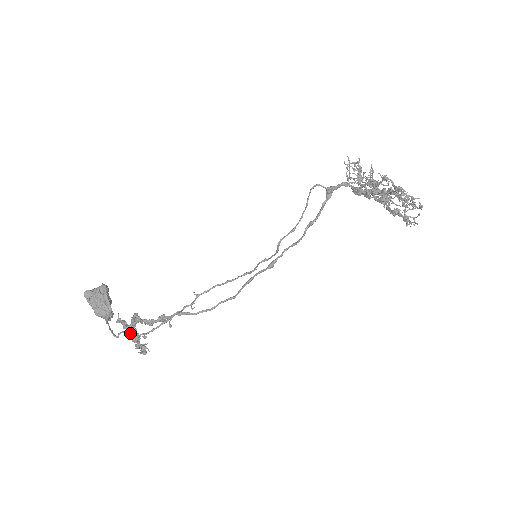
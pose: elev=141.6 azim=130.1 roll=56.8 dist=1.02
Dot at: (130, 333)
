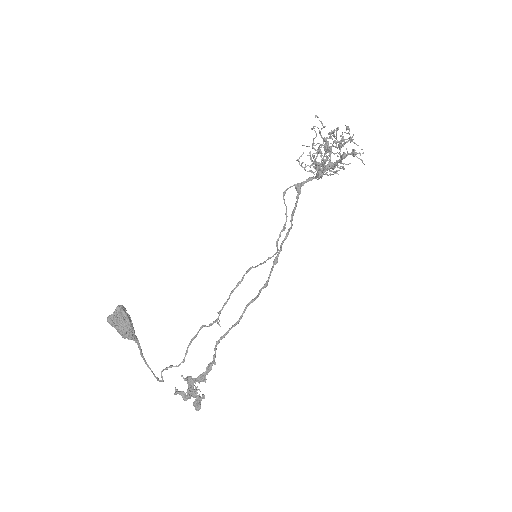
Dot at: (169, 366)
